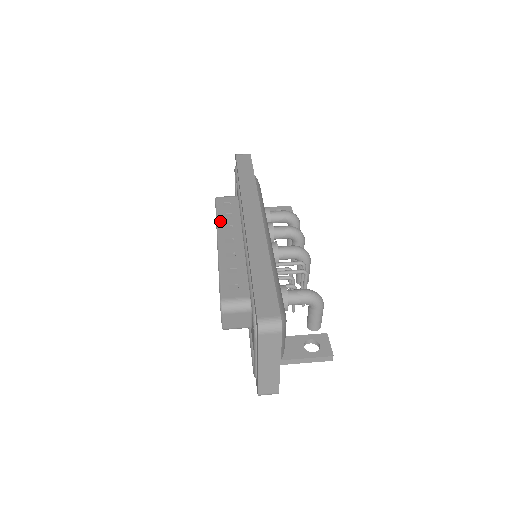
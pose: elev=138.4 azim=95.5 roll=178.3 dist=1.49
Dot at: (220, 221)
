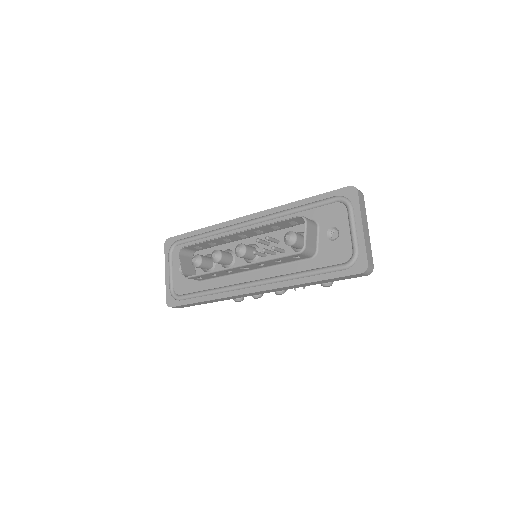
Dot at: (214, 239)
